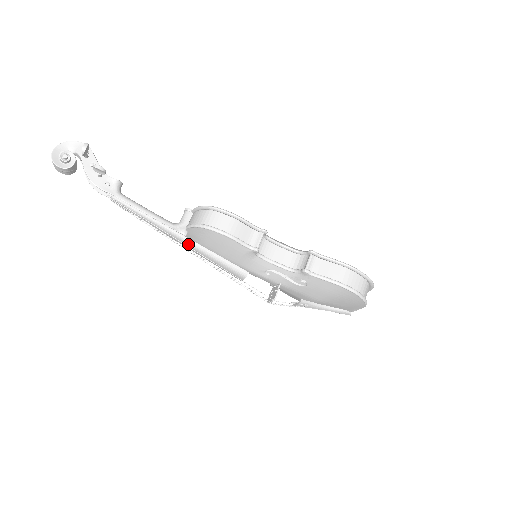
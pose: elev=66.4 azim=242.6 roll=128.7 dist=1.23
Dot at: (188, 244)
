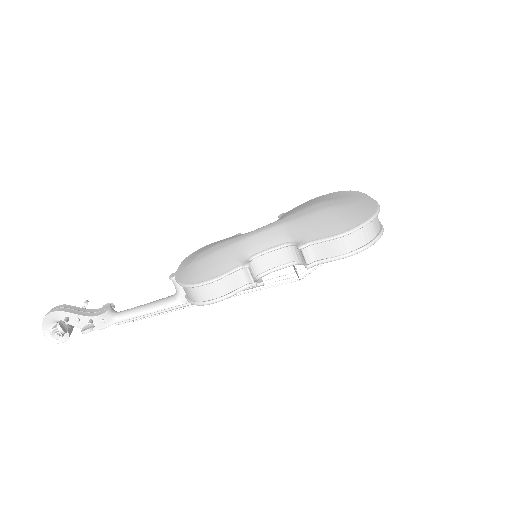
Dot at: occluded
